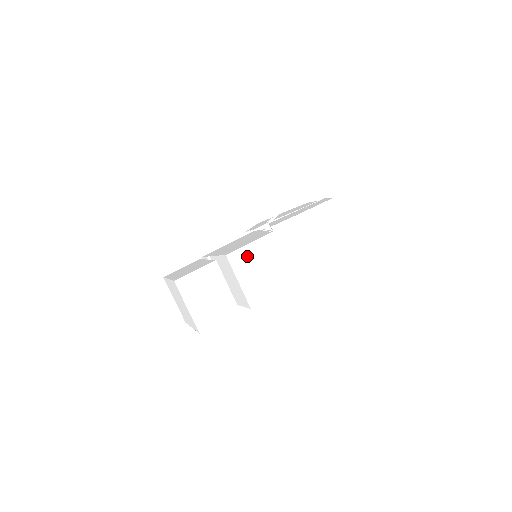
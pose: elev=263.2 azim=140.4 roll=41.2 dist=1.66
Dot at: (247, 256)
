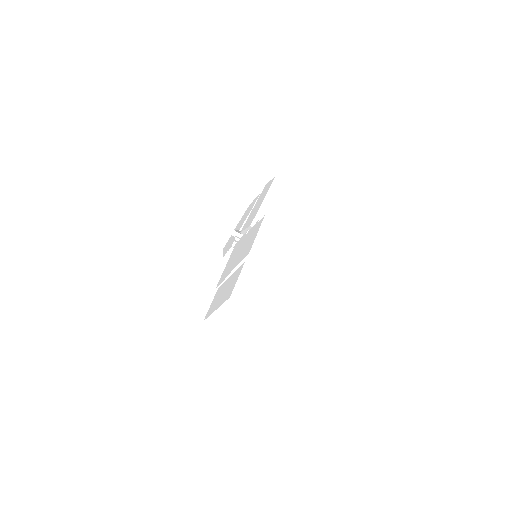
Dot at: (263, 244)
